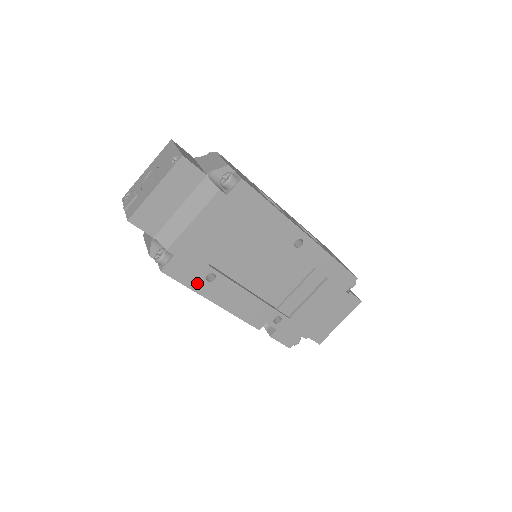
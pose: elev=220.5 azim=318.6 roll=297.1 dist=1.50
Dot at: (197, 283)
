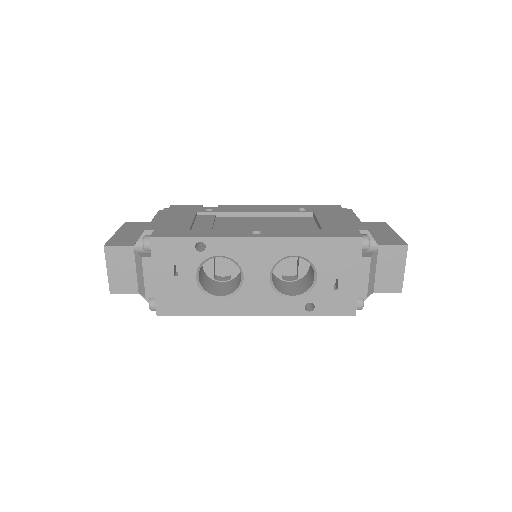
Dot at: occluded
